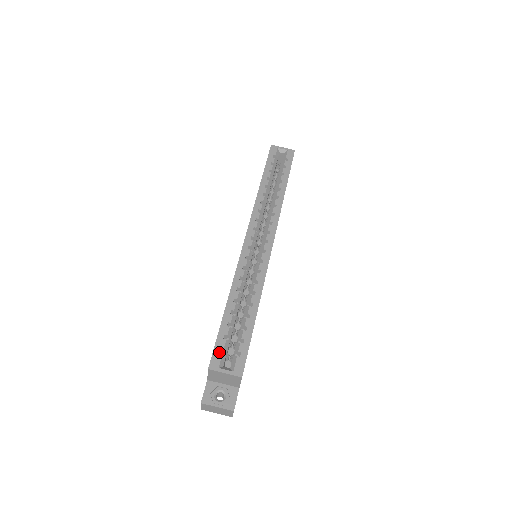
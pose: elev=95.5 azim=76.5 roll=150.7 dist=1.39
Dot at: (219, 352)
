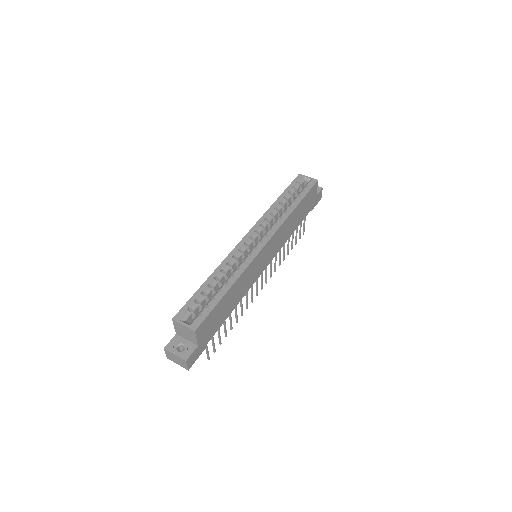
Dot at: (186, 310)
